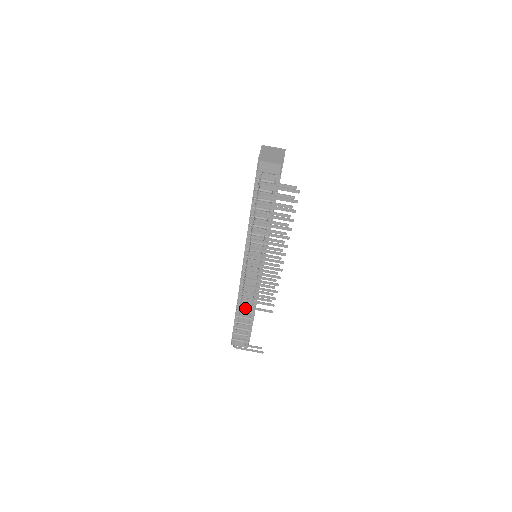
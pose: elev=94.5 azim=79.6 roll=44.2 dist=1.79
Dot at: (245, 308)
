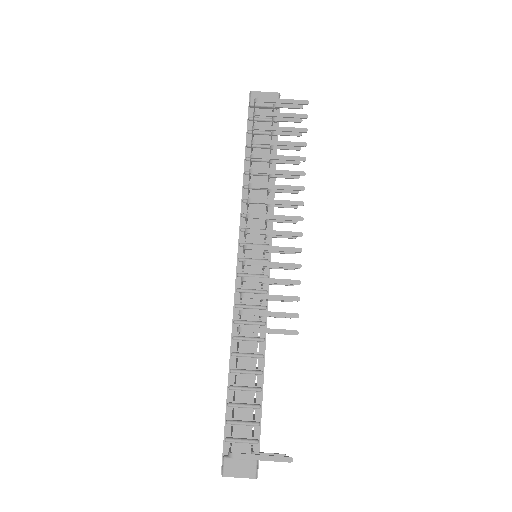
Dot at: (245, 364)
